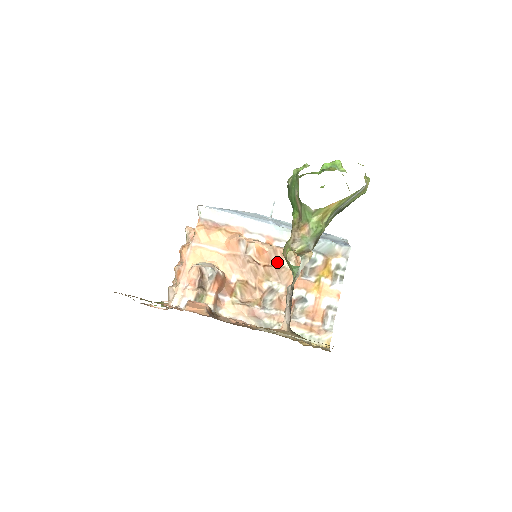
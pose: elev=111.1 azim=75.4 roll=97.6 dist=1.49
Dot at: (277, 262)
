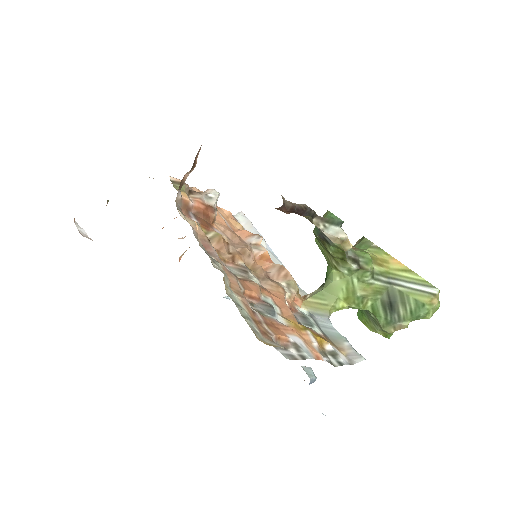
Dot at: (274, 275)
